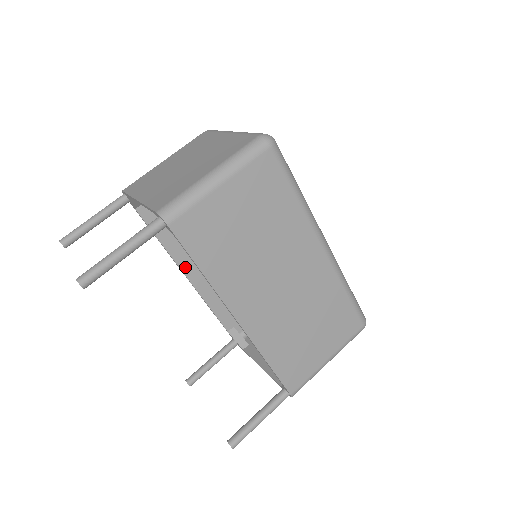
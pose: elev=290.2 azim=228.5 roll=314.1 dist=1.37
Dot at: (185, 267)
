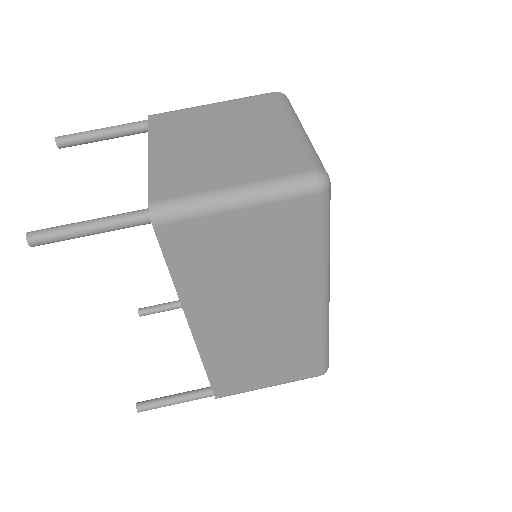
Dot at: occluded
